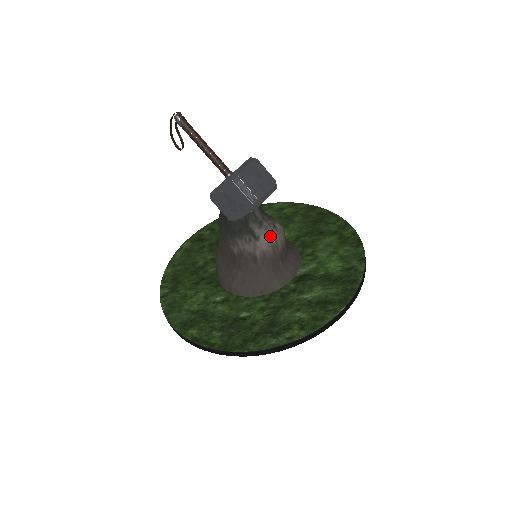
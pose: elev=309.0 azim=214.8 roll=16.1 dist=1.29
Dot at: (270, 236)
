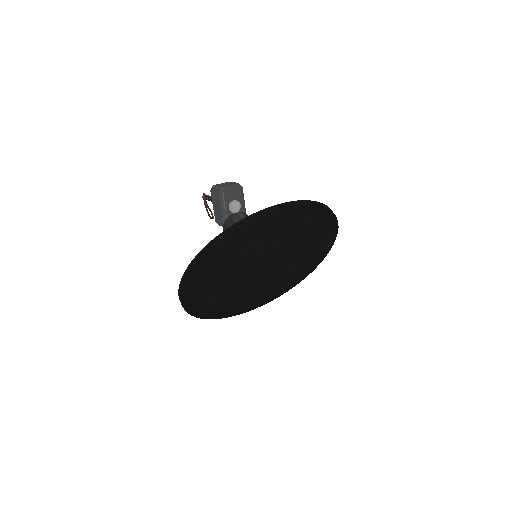
Dot at: occluded
